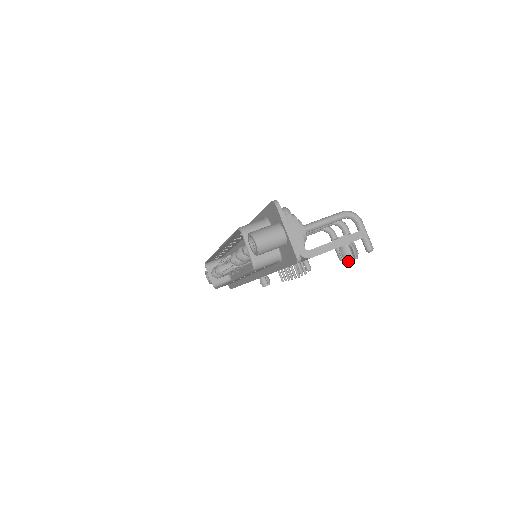
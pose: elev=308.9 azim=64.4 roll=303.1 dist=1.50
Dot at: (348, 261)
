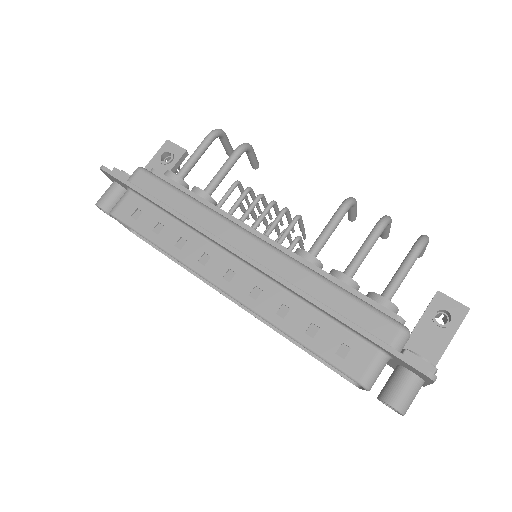
Dot at: occluded
